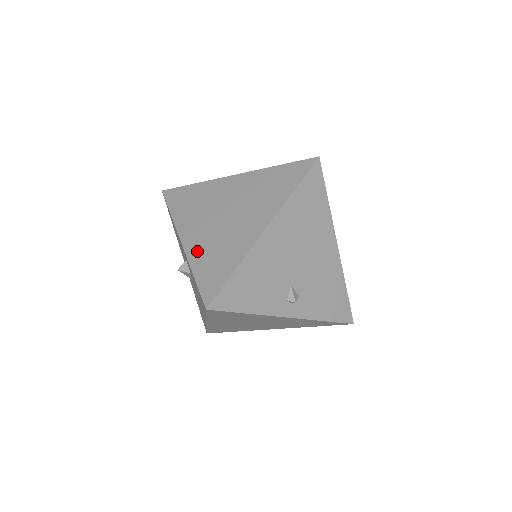
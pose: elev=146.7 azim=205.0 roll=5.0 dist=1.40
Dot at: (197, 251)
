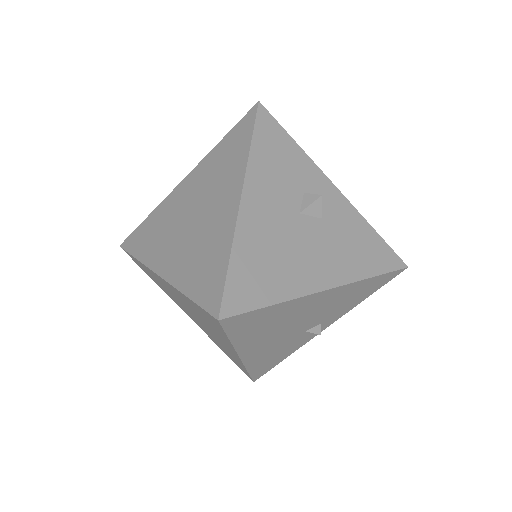
Dot at: occluded
